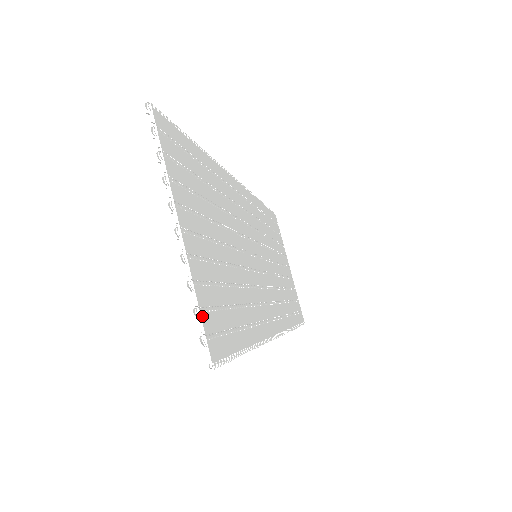
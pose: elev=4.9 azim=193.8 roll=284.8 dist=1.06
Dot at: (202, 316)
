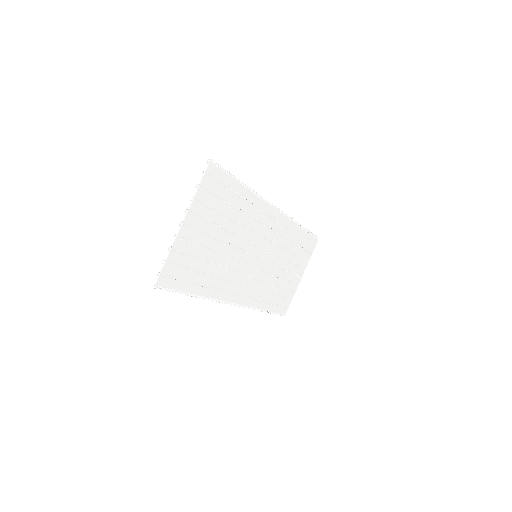
Dot at: (165, 264)
